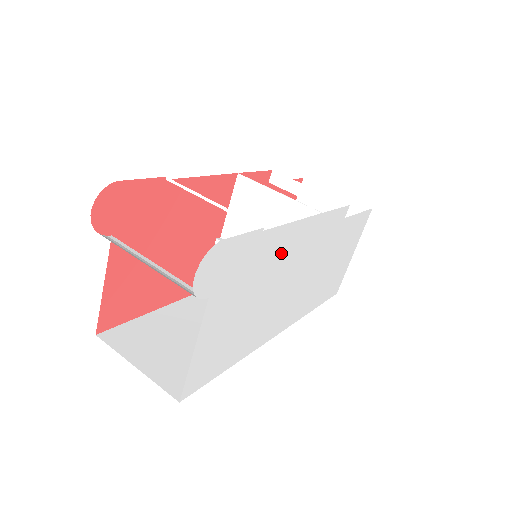
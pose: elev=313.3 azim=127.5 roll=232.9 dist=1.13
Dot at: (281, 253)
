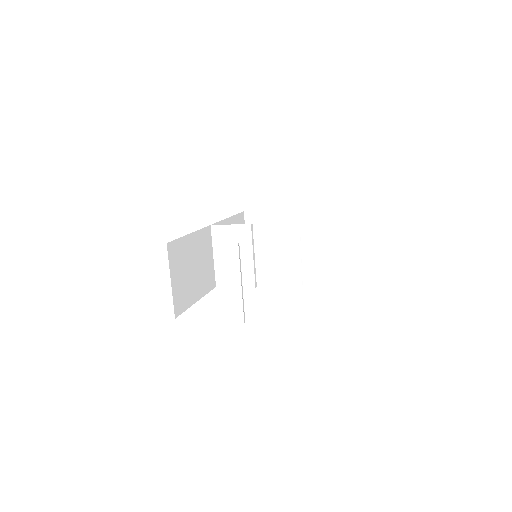
Dot at: occluded
